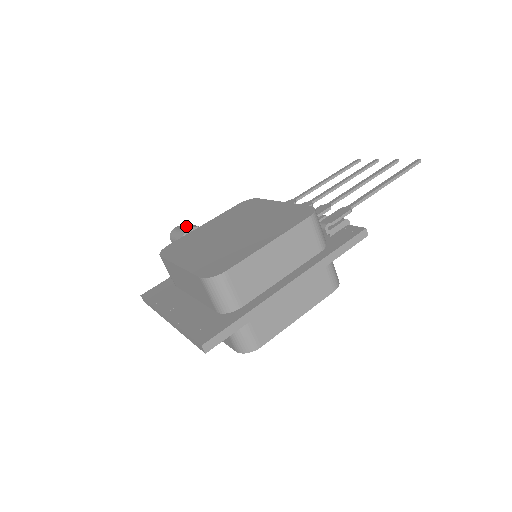
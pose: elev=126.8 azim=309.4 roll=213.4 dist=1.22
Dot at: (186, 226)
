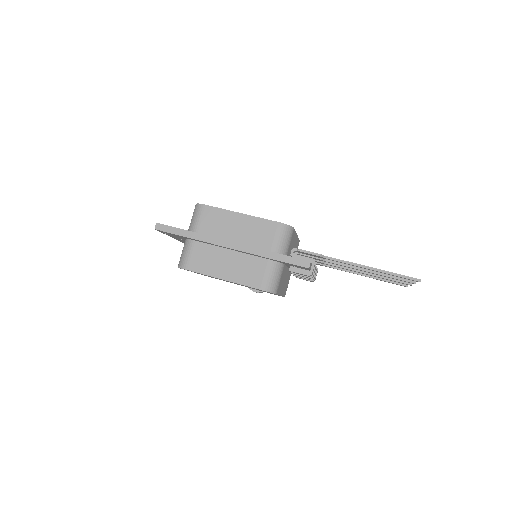
Dot at: occluded
